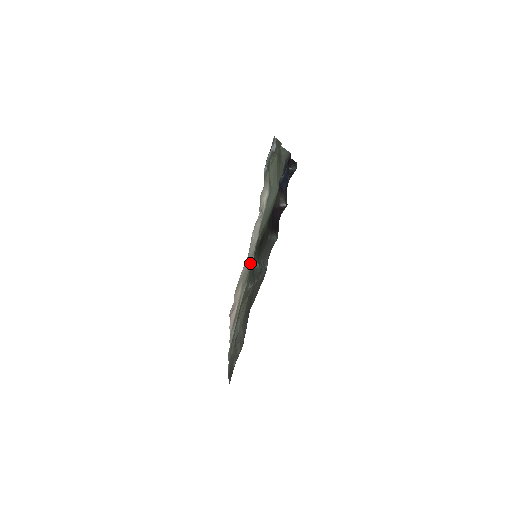
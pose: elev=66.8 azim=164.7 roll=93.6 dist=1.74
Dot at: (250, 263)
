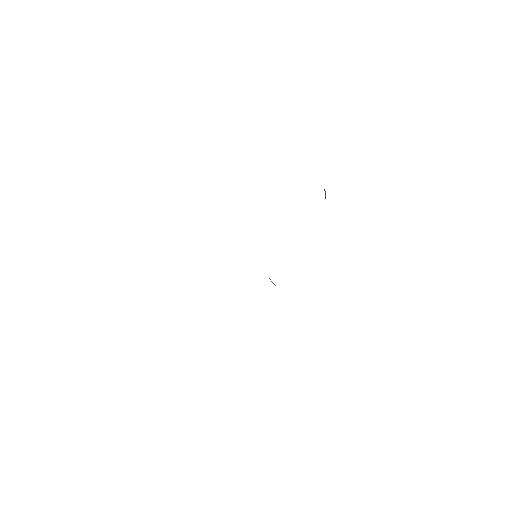
Dot at: occluded
